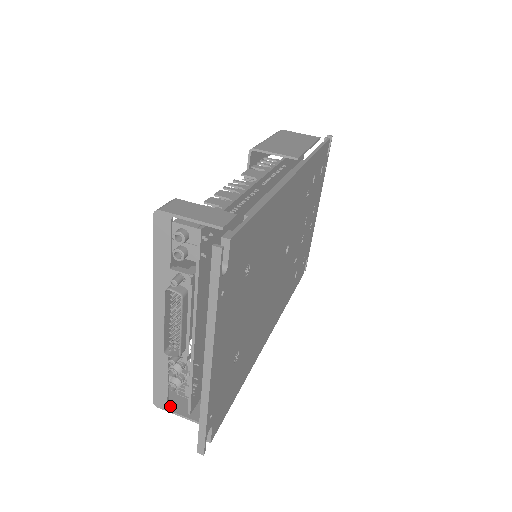
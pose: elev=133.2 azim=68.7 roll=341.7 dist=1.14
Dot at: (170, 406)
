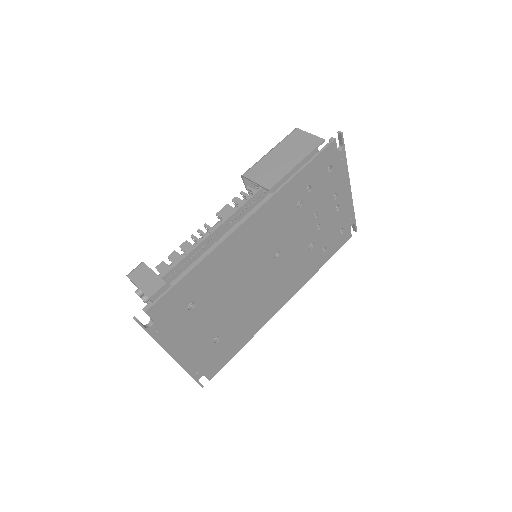
Dot at: occluded
